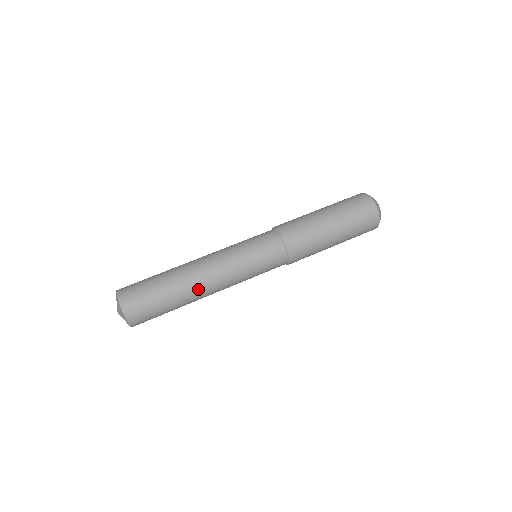
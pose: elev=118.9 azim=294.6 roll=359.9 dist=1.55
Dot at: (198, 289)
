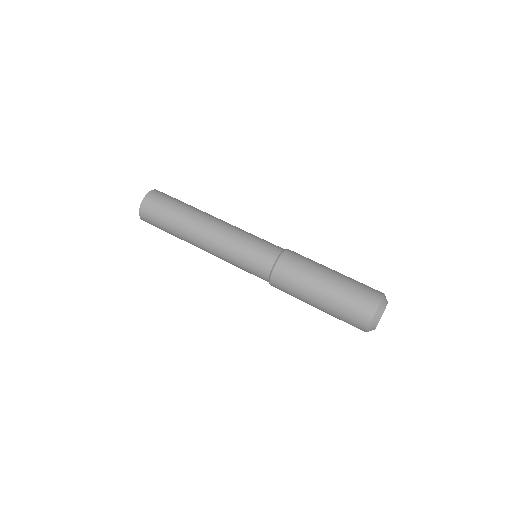
Dot at: (199, 221)
